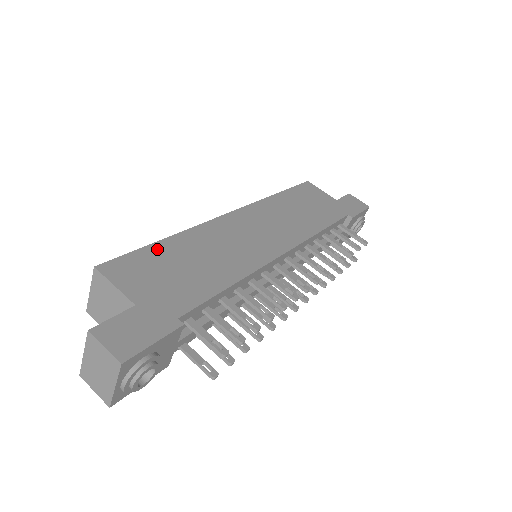
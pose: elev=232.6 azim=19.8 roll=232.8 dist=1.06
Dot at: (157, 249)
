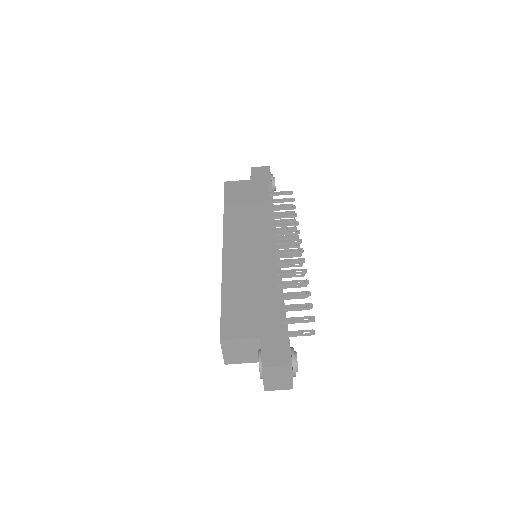
Dot at: (227, 303)
